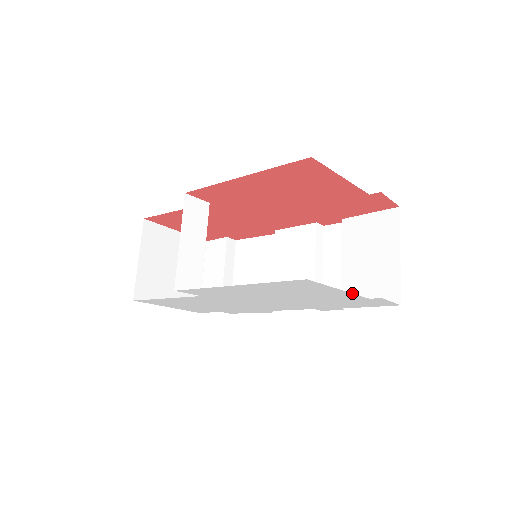
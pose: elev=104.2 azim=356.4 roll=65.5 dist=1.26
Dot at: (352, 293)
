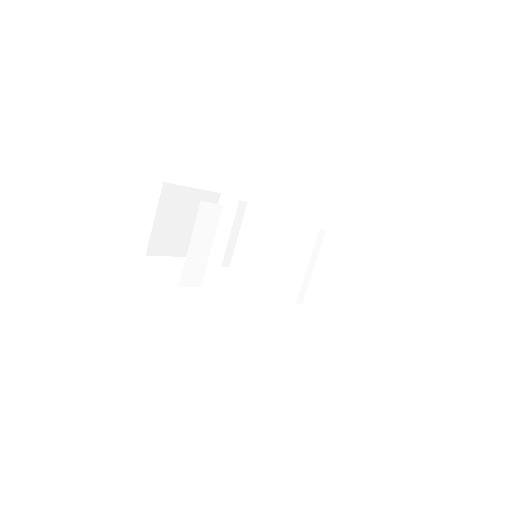
Dot at: occluded
